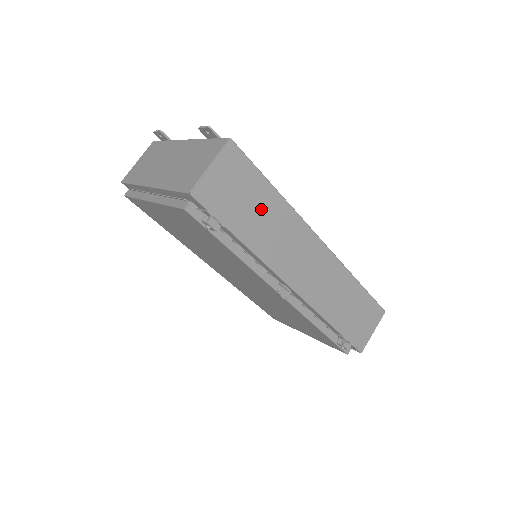
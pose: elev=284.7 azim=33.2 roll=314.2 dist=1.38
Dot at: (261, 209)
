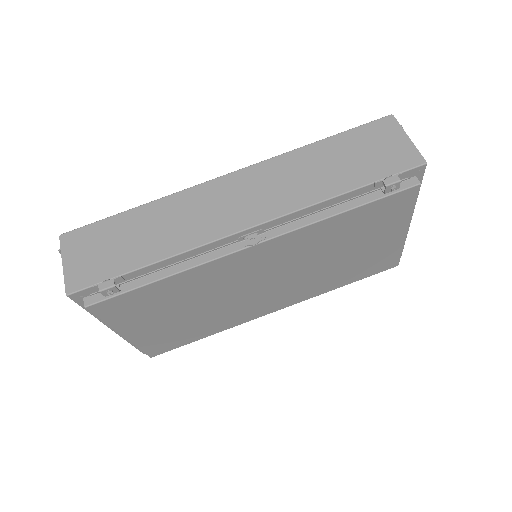
Dot at: (138, 231)
